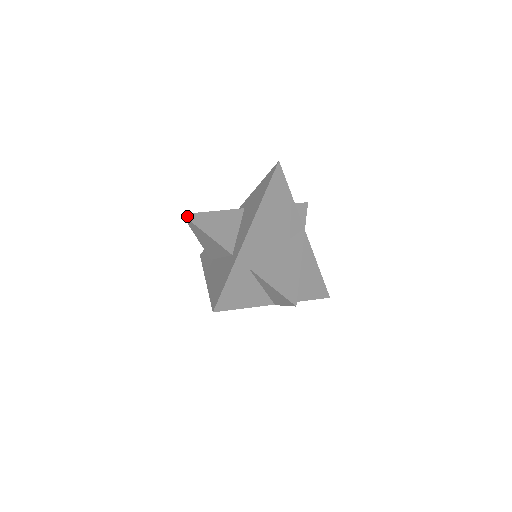
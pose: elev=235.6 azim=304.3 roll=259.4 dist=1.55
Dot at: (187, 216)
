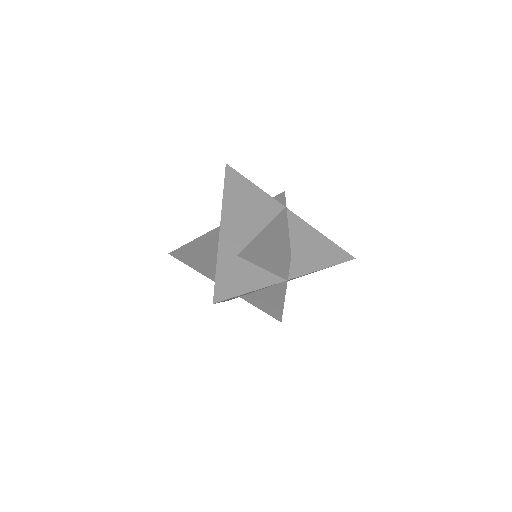
Dot at: (173, 252)
